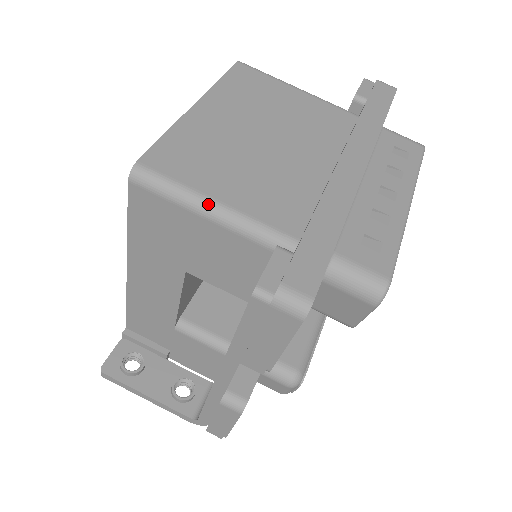
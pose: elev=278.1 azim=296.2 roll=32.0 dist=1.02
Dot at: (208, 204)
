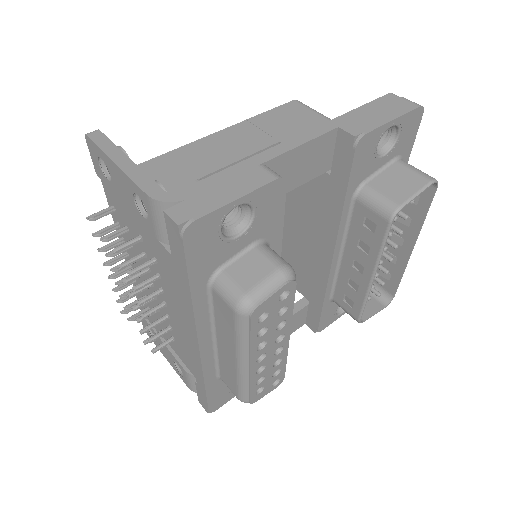
Dot at: occluded
